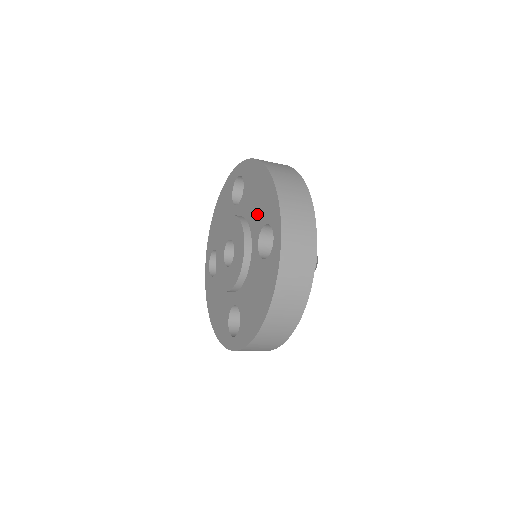
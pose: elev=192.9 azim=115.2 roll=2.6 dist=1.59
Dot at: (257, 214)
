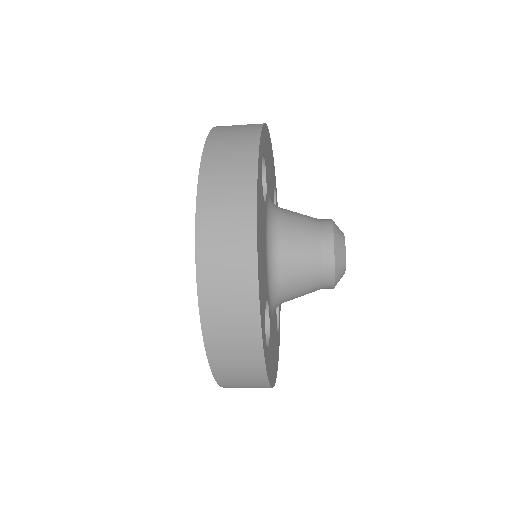
Dot at: occluded
